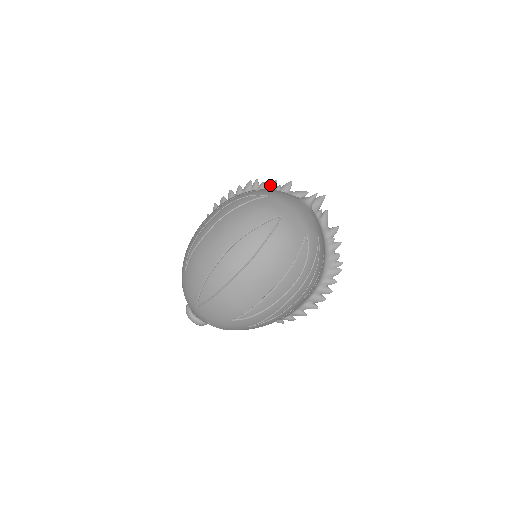
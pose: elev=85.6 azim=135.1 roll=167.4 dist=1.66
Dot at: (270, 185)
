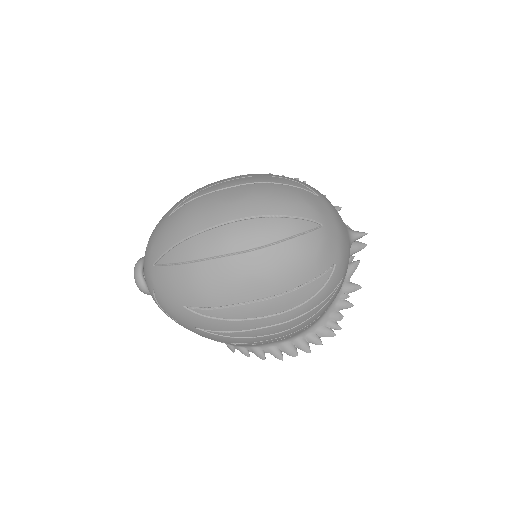
Dot at: occluded
